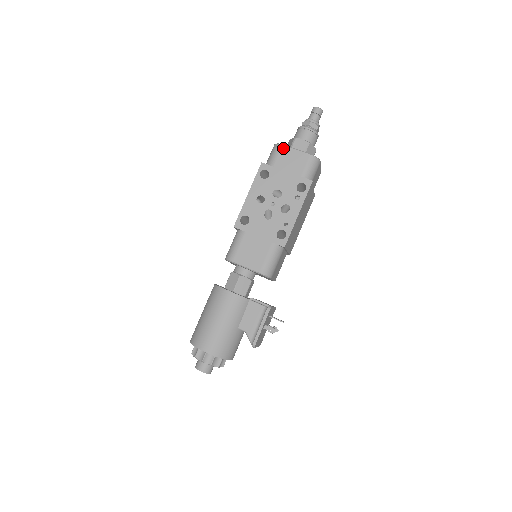
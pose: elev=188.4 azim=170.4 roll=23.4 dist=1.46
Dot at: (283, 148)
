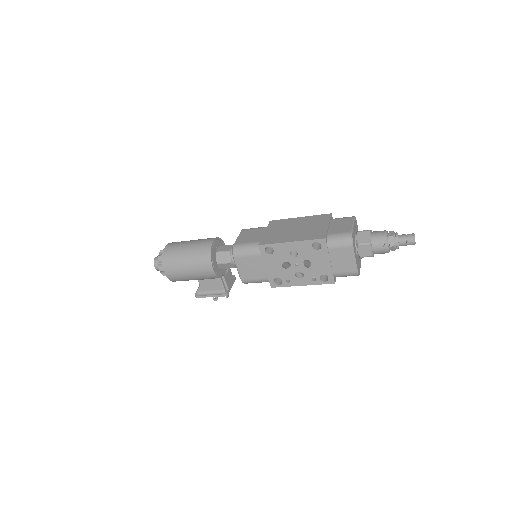
Dot at: (349, 249)
